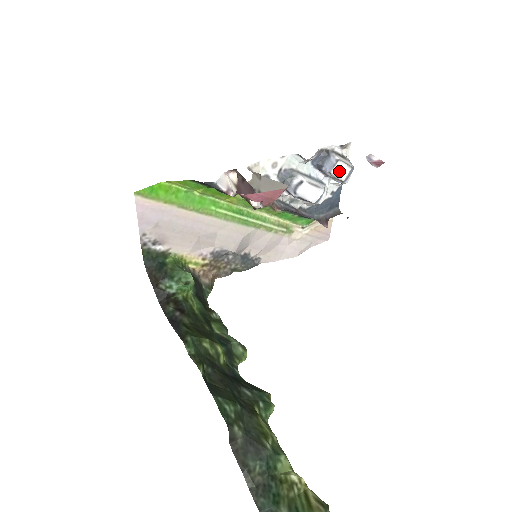
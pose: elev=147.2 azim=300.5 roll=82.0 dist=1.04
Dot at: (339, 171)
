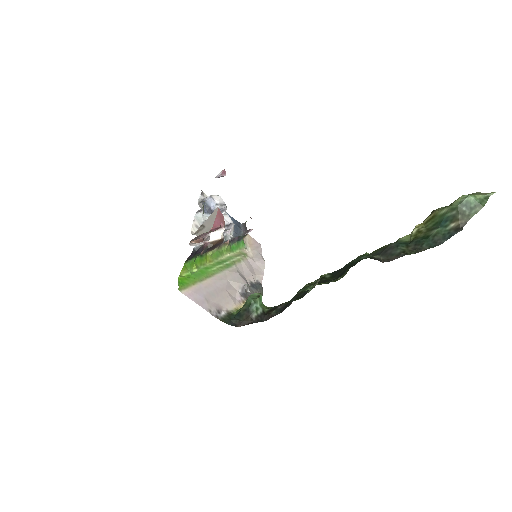
Dot at: (218, 200)
